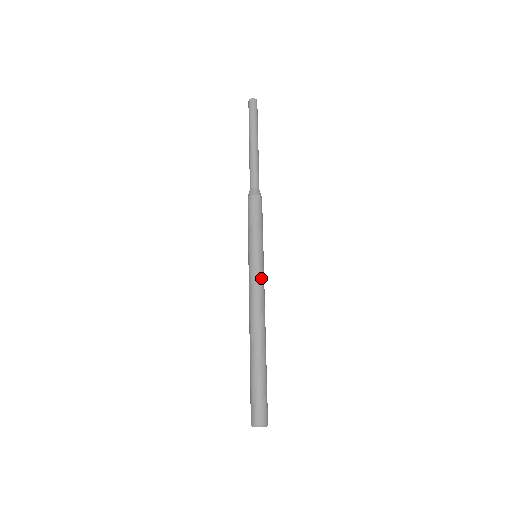
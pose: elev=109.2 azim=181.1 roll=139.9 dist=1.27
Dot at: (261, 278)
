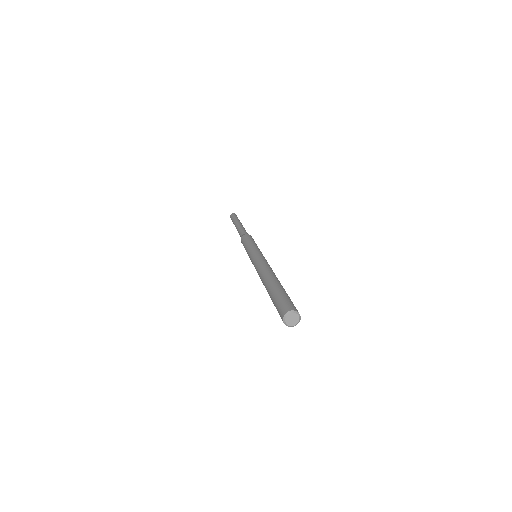
Dot at: (262, 257)
